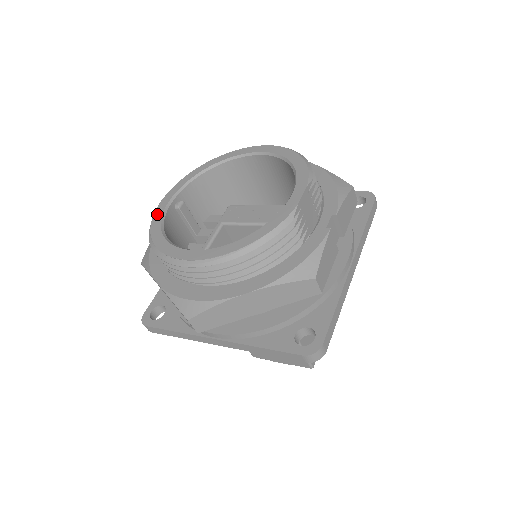
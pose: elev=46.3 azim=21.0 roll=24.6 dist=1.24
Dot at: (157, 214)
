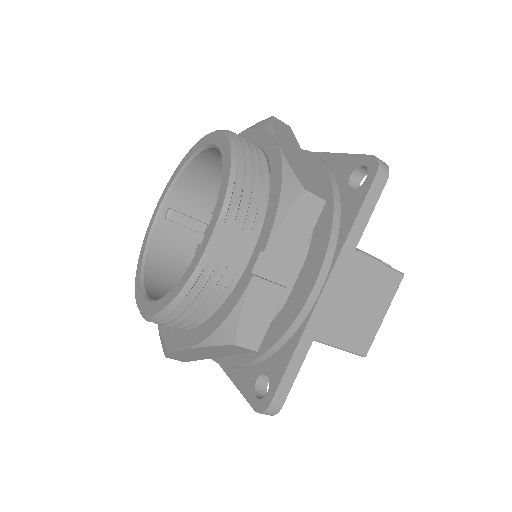
Dot at: (147, 232)
